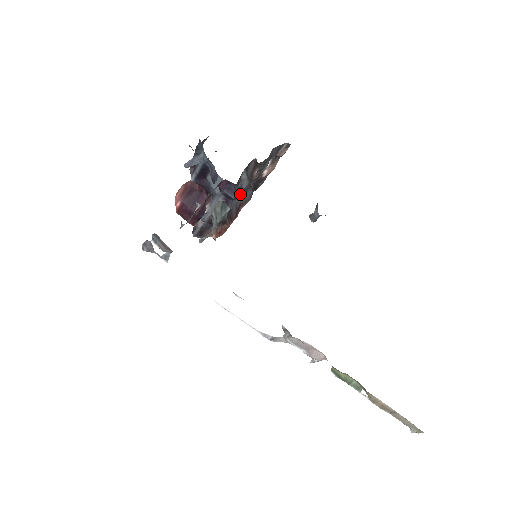
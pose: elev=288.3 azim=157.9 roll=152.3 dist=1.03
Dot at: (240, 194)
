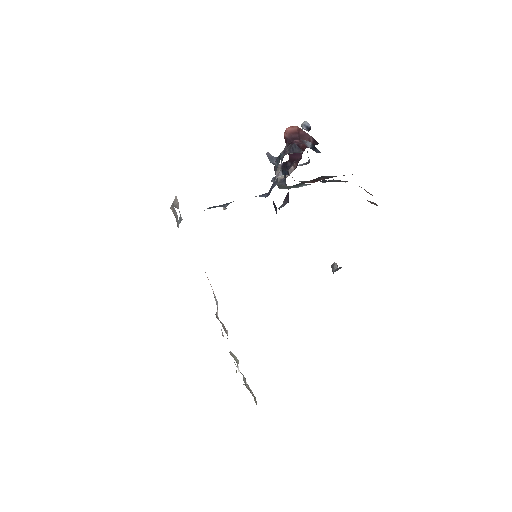
Dot at: occluded
